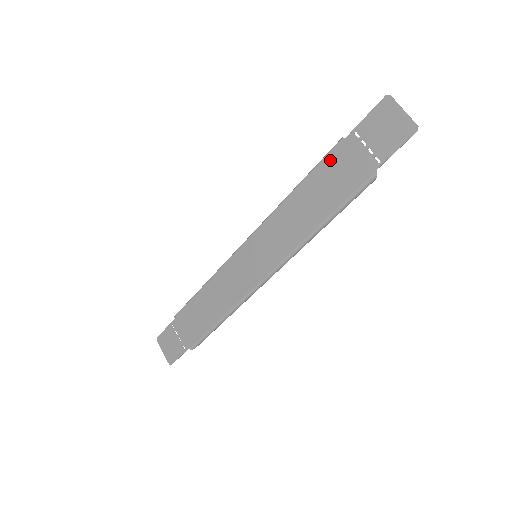
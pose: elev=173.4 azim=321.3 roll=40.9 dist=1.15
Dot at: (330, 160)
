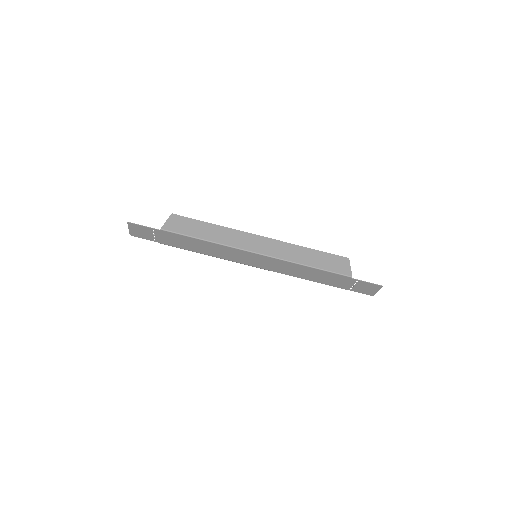
Dot at: (338, 276)
